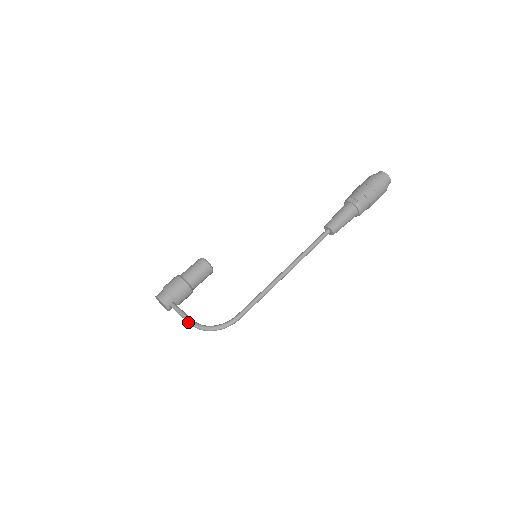
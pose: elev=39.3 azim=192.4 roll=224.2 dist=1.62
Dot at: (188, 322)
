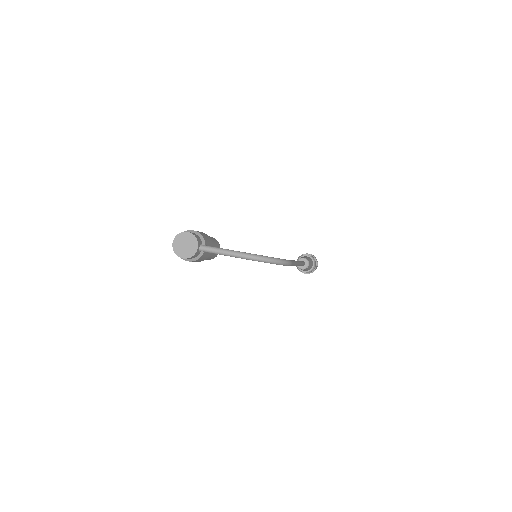
Dot at: (238, 253)
